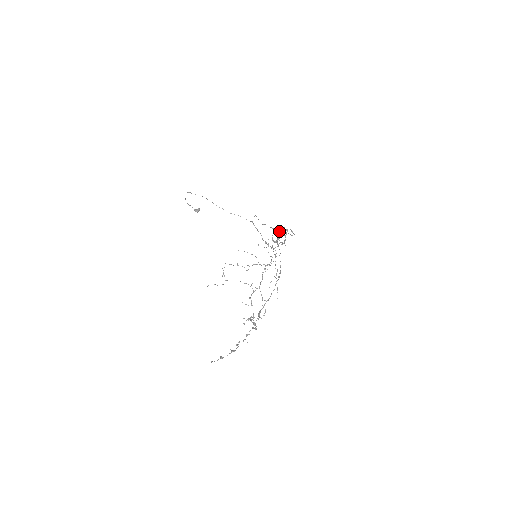
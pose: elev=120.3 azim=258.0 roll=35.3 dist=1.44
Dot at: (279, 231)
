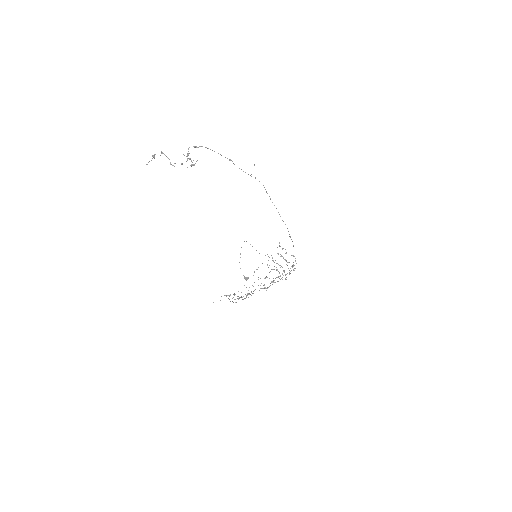
Dot at: occluded
